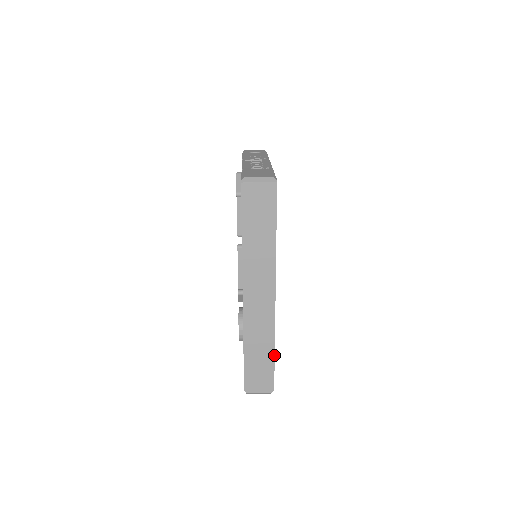
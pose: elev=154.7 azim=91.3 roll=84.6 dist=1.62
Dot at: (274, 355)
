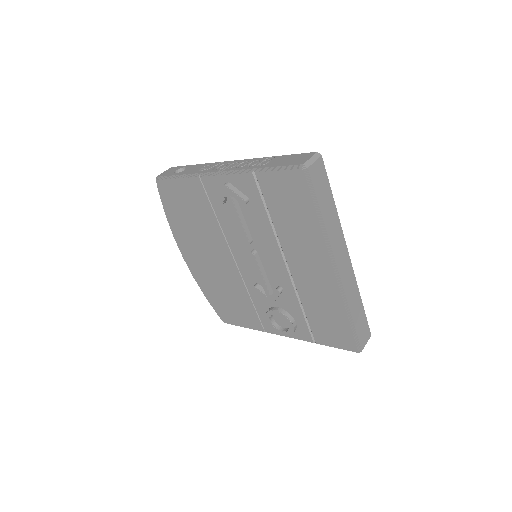
Dot at: (362, 304)
